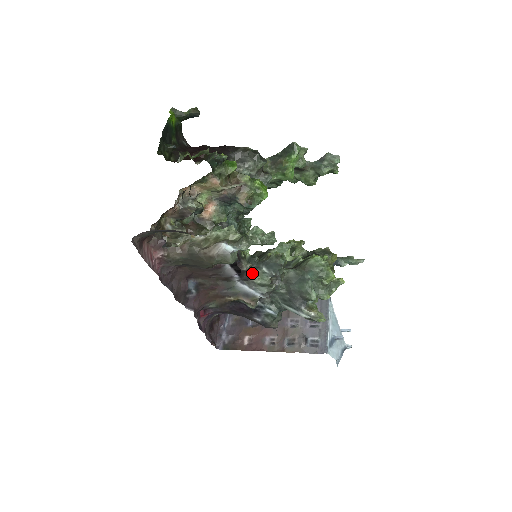
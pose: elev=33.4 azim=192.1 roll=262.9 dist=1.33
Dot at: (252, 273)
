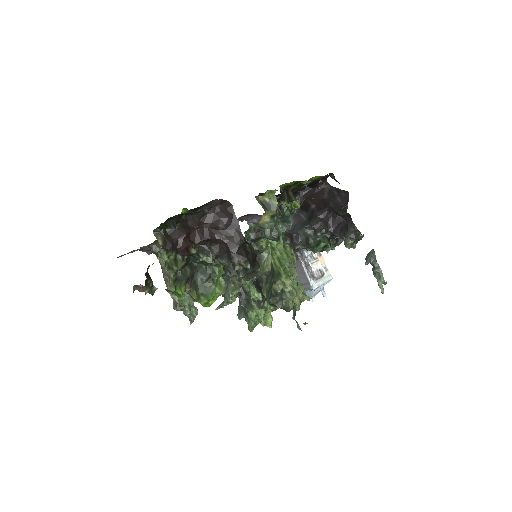
Dot at: occluded
